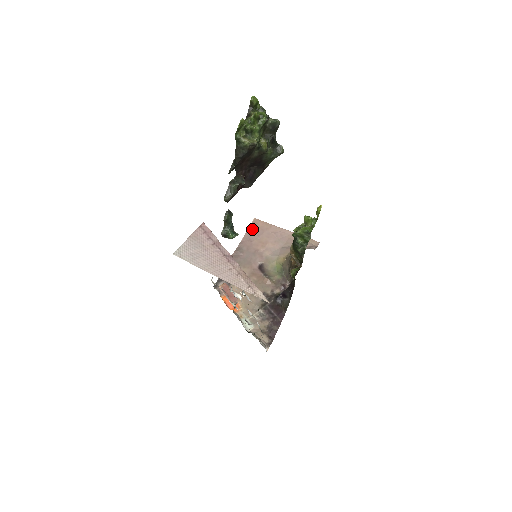
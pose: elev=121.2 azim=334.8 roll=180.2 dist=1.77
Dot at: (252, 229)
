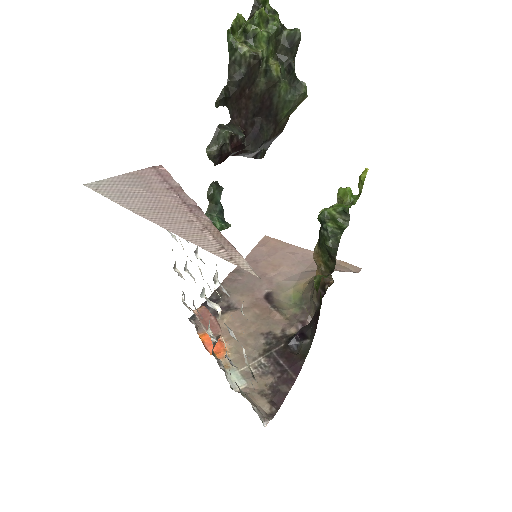
Dot at: (260, 248)
